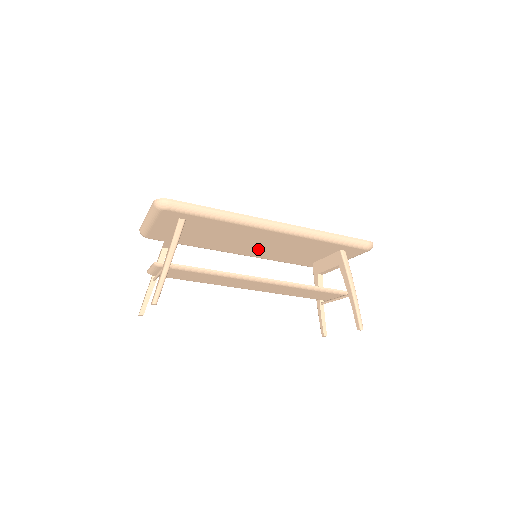
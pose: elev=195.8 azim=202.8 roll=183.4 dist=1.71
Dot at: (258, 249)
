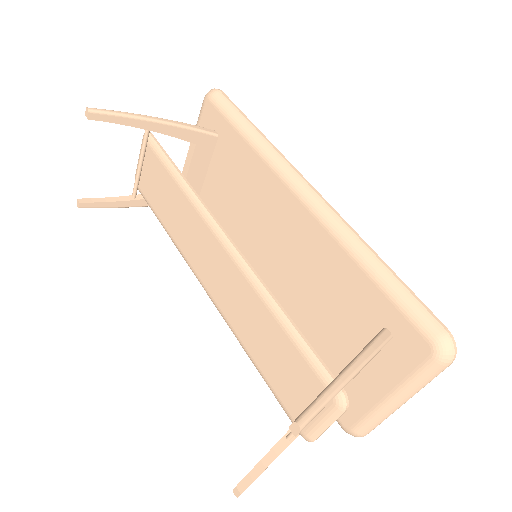
Dot at: (271, 277)
